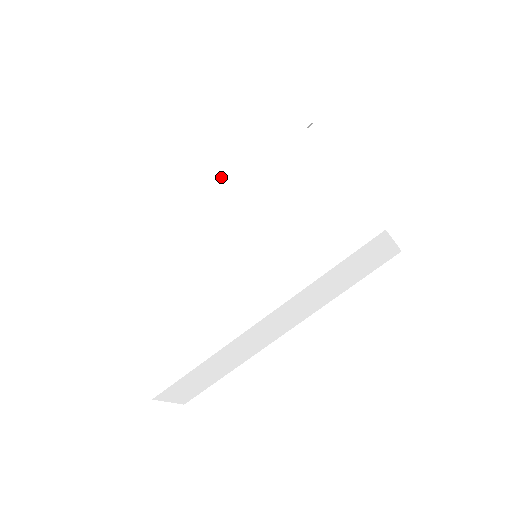
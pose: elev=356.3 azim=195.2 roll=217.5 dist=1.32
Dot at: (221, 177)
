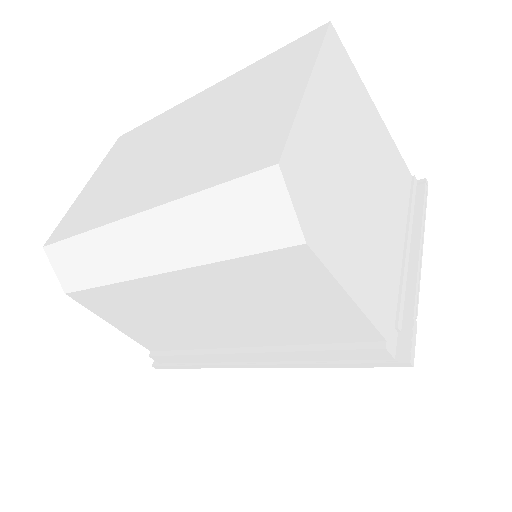
Dot at: (233, 92)
